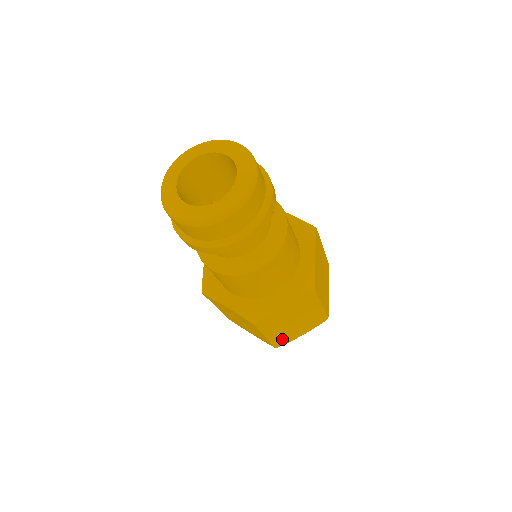
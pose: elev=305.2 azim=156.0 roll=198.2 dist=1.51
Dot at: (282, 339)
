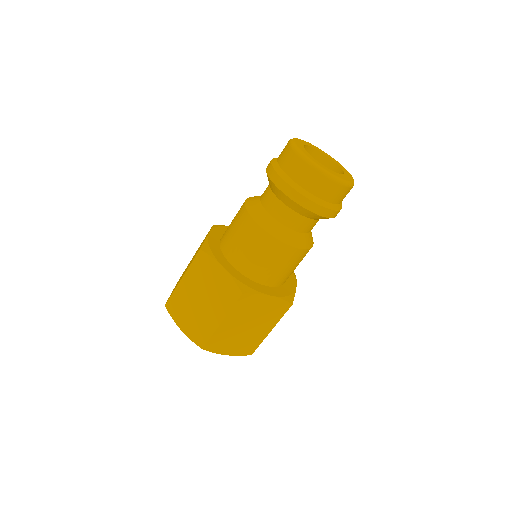
Dot at: (218, 342)
